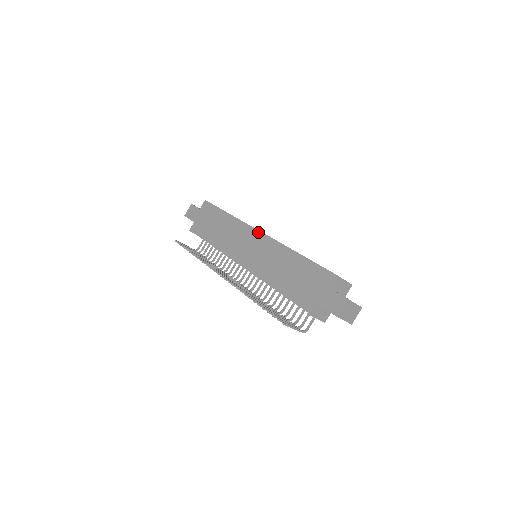
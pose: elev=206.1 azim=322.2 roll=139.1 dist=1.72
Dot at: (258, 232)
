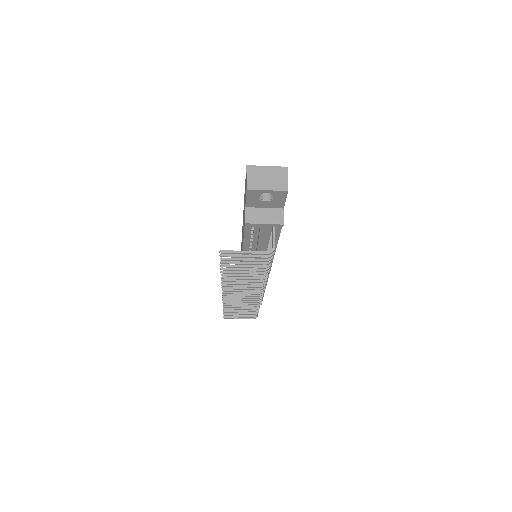
Dot at: occluded
